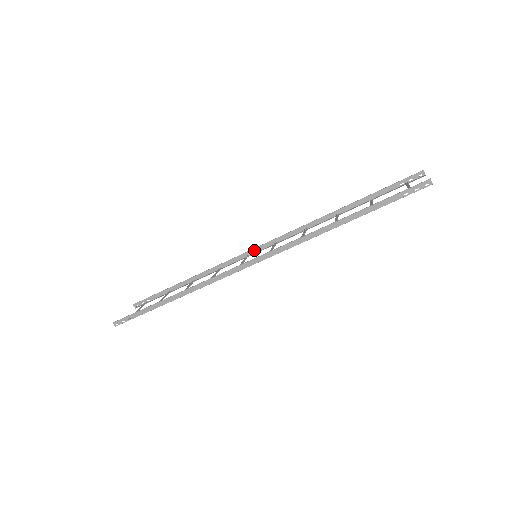
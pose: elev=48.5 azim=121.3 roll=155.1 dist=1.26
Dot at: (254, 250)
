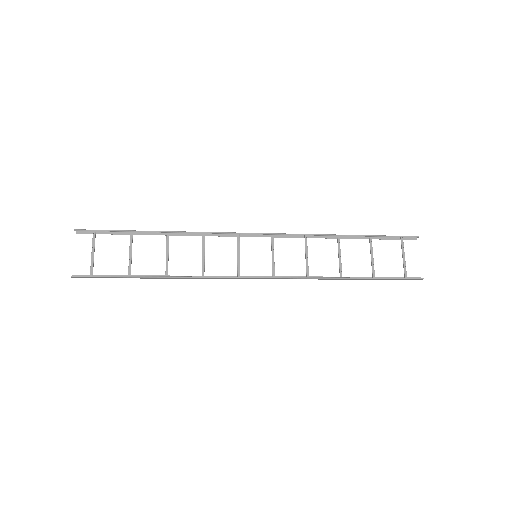
Dot at: (248, 233)
